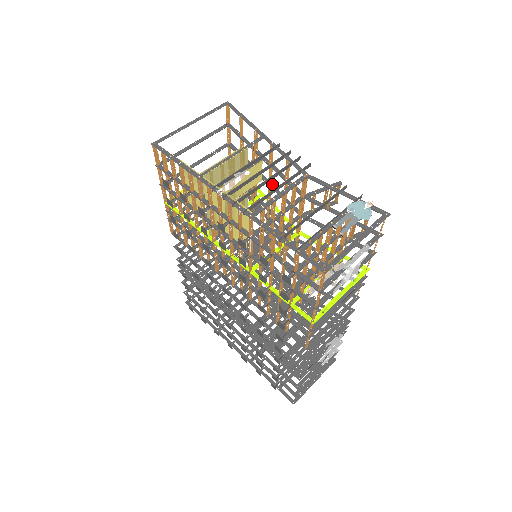
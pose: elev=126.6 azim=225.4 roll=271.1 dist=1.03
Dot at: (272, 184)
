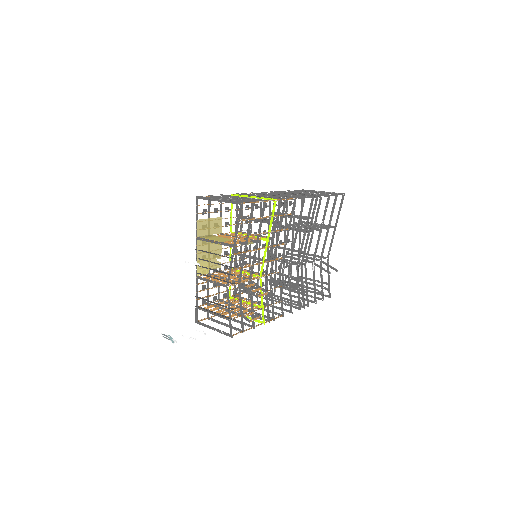
Dot at: (256, 251)
